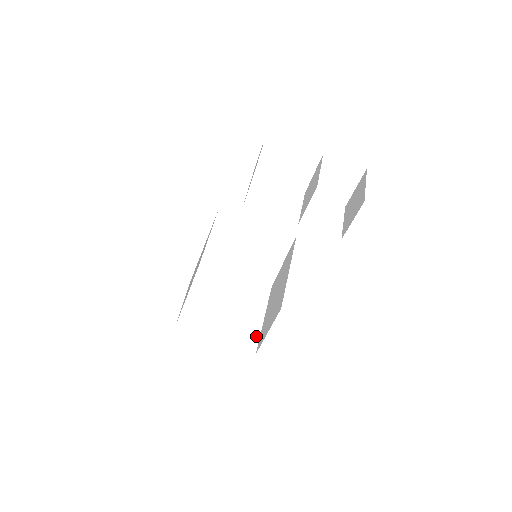
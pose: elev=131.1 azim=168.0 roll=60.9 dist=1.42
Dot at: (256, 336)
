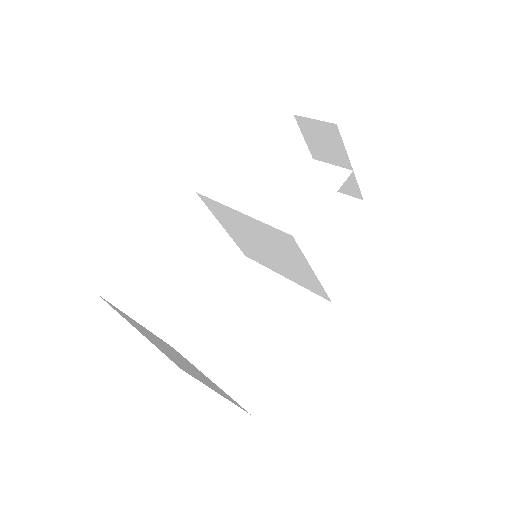
Dot at: (228, 395)
